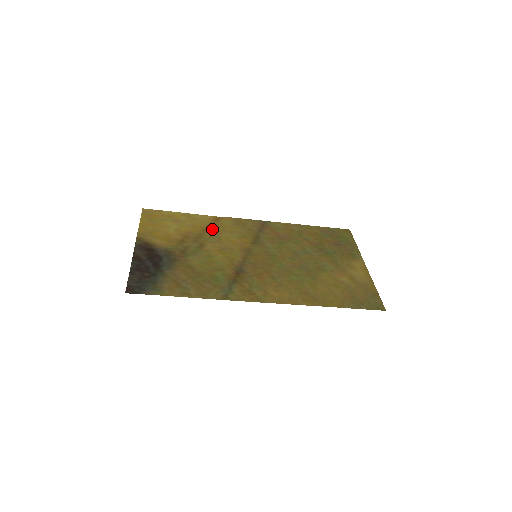
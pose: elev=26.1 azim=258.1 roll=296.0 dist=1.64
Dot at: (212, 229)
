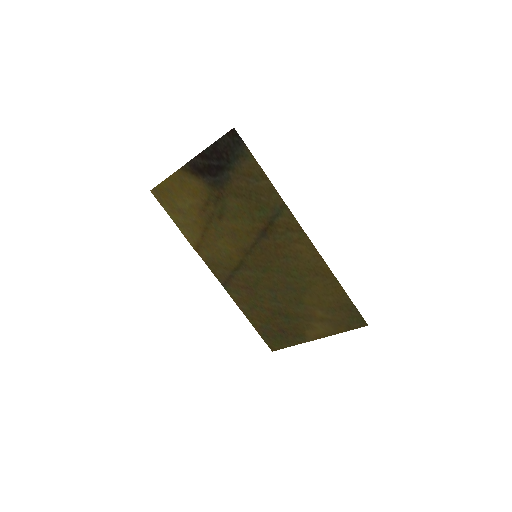
Dot at: (207, 236)
